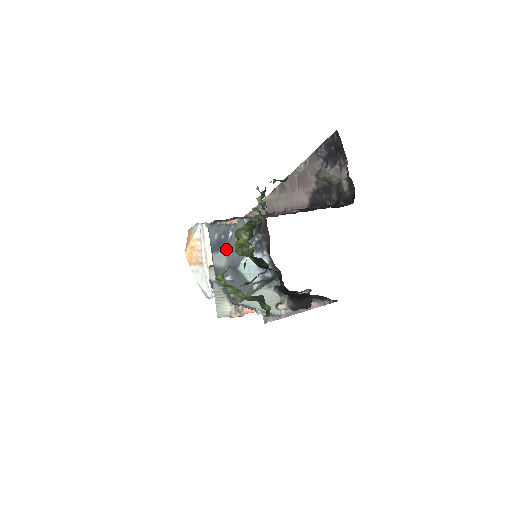
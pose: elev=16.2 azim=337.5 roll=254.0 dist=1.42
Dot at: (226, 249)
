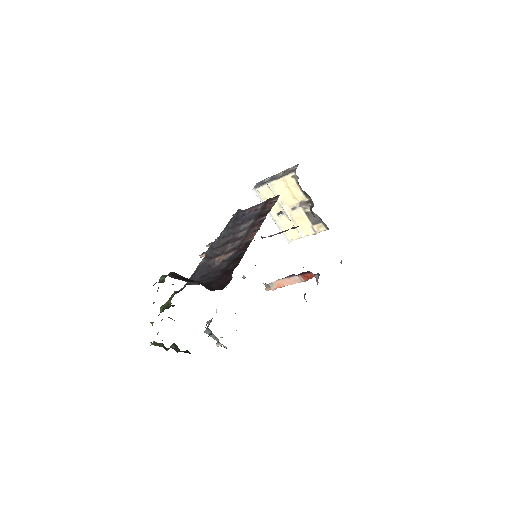
Dot at: occluded
